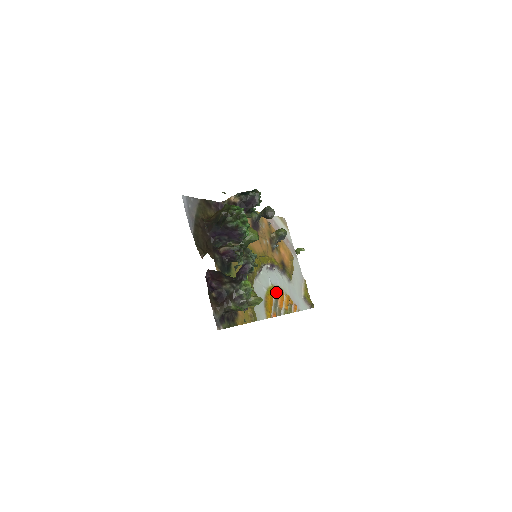
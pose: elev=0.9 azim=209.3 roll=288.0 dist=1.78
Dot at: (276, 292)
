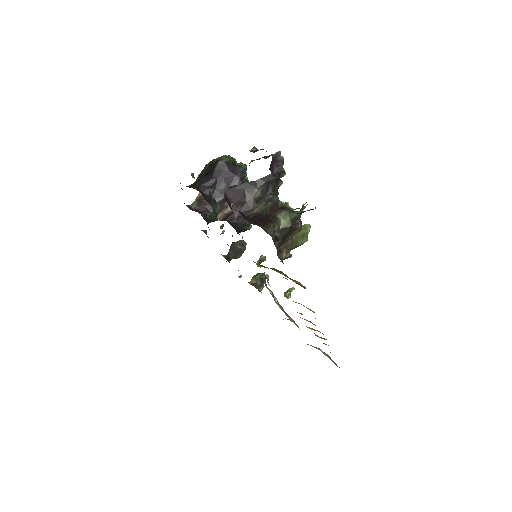
Dot at: (297, 312)
